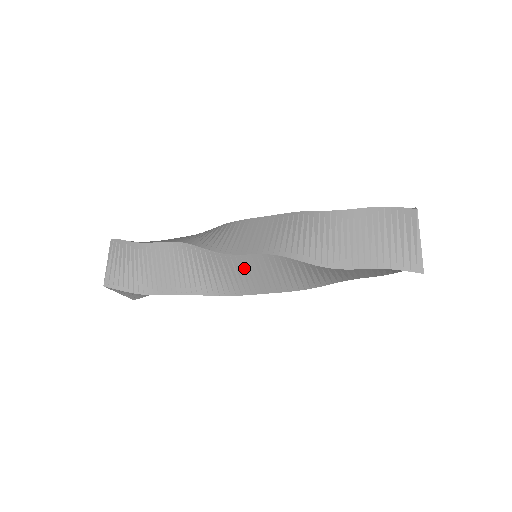
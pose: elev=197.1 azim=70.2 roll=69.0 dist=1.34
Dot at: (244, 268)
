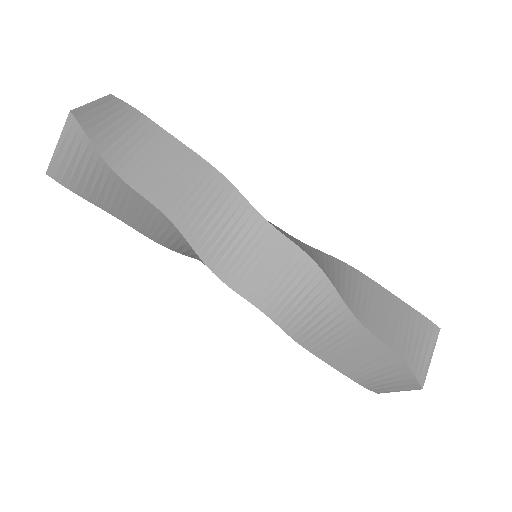
Dot at: (262, 248)
